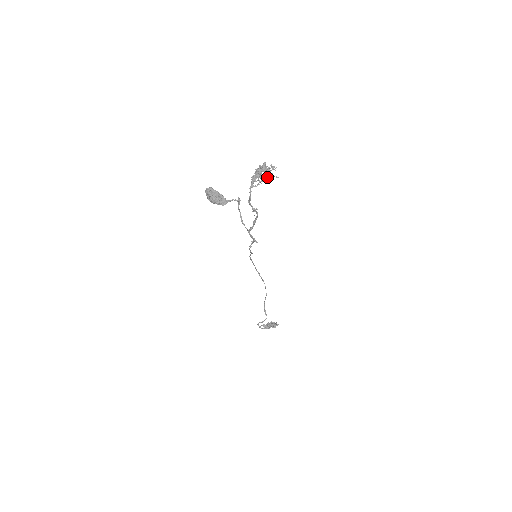
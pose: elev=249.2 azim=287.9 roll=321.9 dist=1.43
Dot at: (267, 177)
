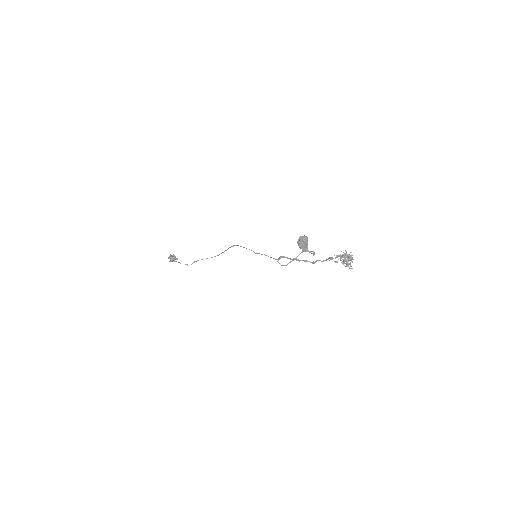
Dot at: (348, 265)
